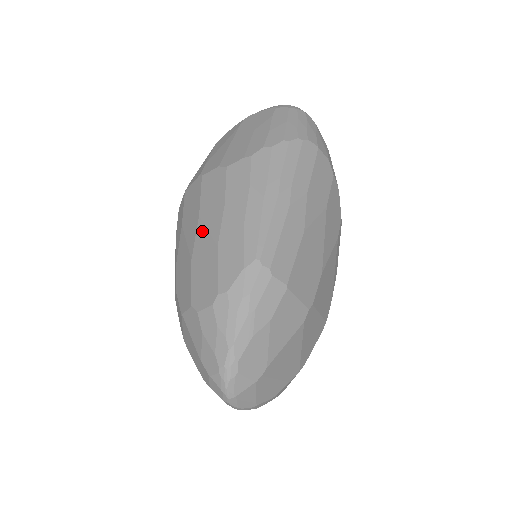
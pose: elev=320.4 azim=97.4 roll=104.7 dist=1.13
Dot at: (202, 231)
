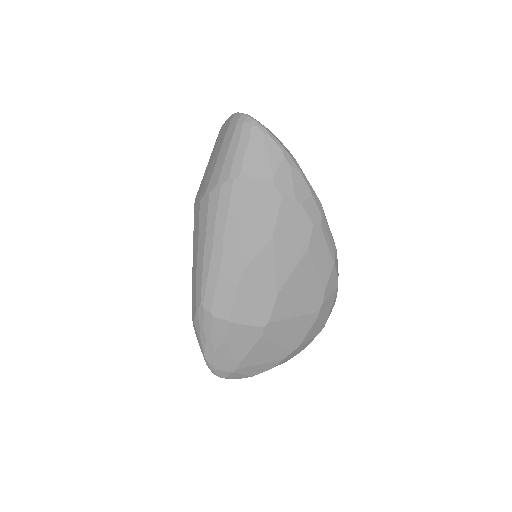
Dot at: occluded
